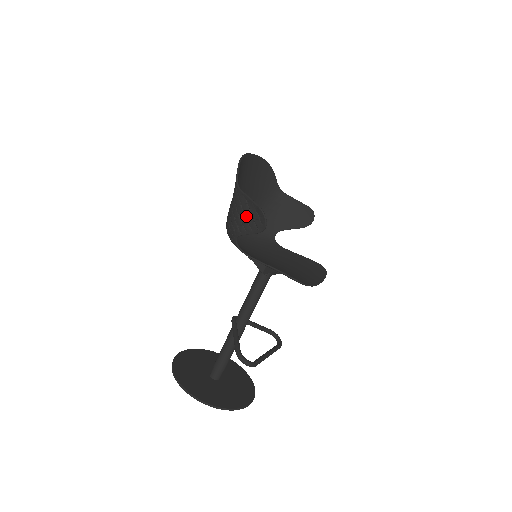
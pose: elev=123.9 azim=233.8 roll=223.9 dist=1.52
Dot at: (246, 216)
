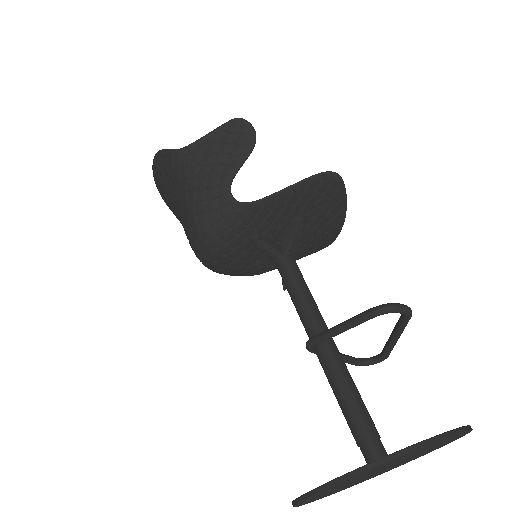
Dot at: (222, 151)
